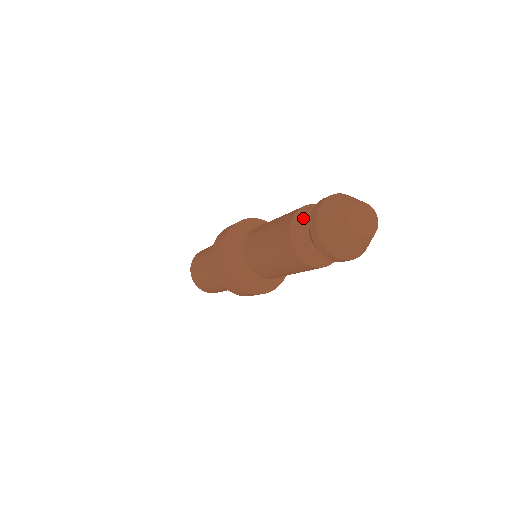
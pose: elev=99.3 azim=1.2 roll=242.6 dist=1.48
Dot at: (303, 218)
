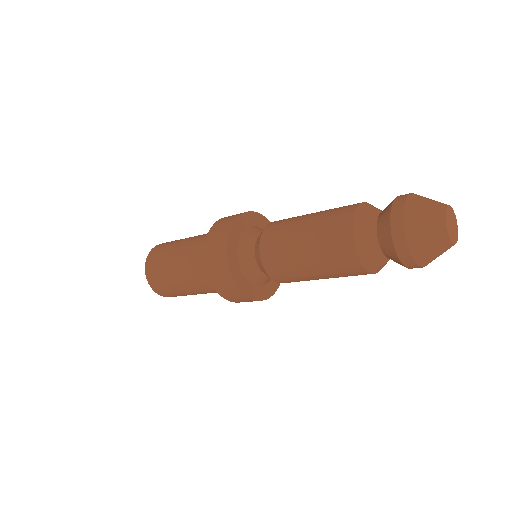
Dot at: (366, 226)
